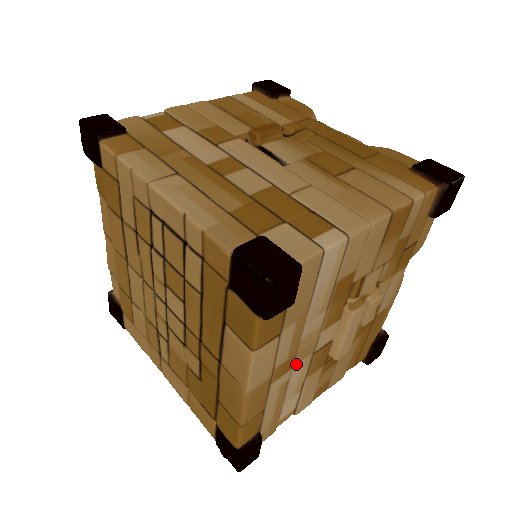
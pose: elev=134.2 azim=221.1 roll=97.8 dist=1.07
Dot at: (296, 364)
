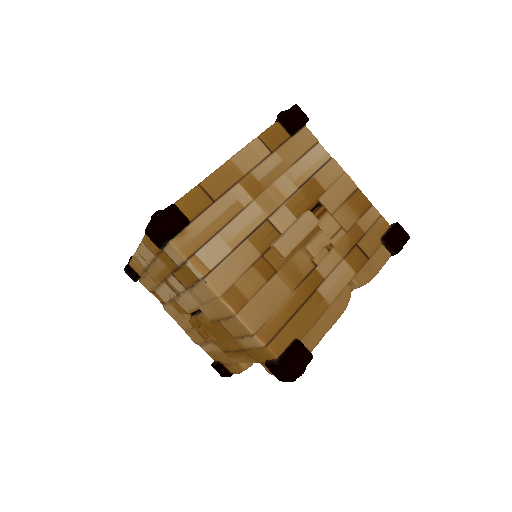
Dot at: (256, 202)
